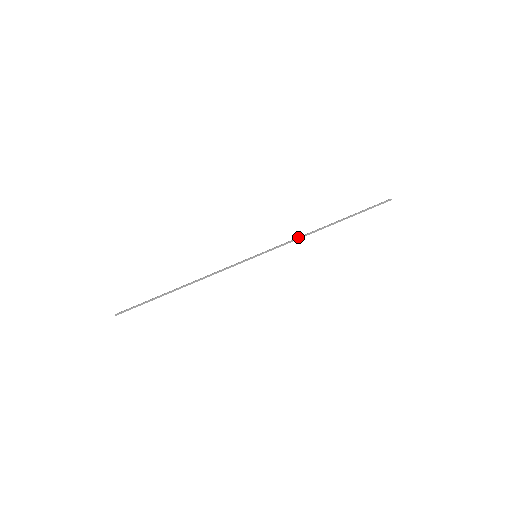
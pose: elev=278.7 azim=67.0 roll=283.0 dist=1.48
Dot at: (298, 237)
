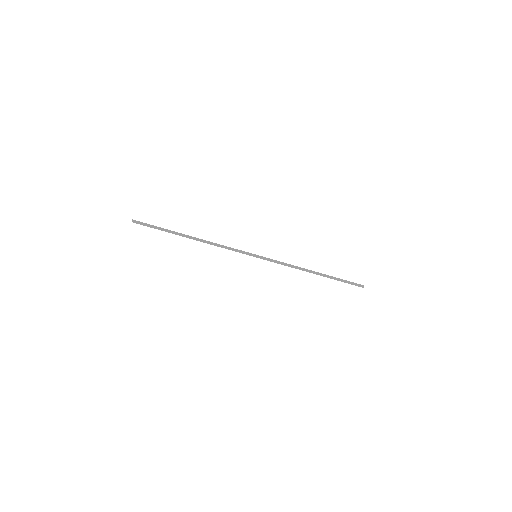
Dot at: (291, 266)
